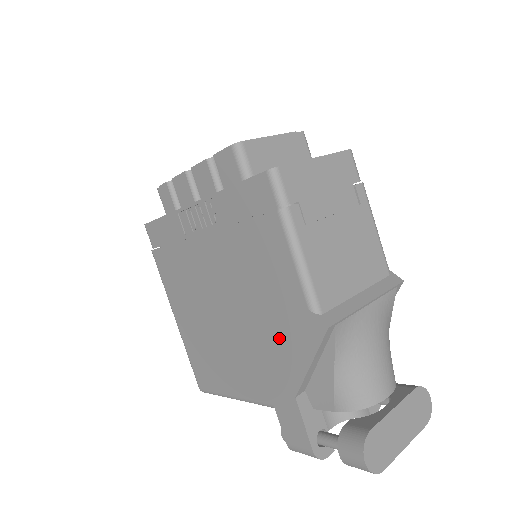
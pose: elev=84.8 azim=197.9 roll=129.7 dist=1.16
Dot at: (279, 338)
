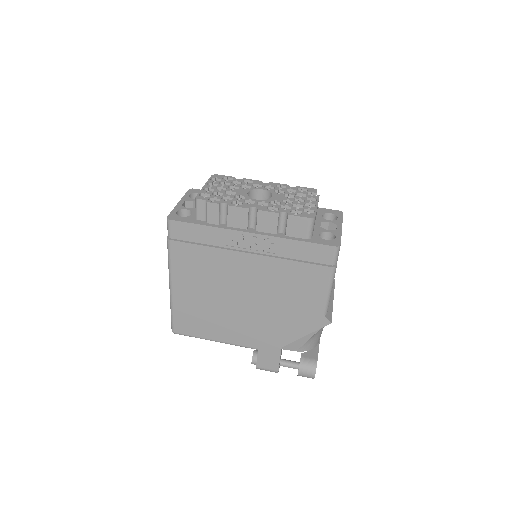
Dot at: (288, 320)
